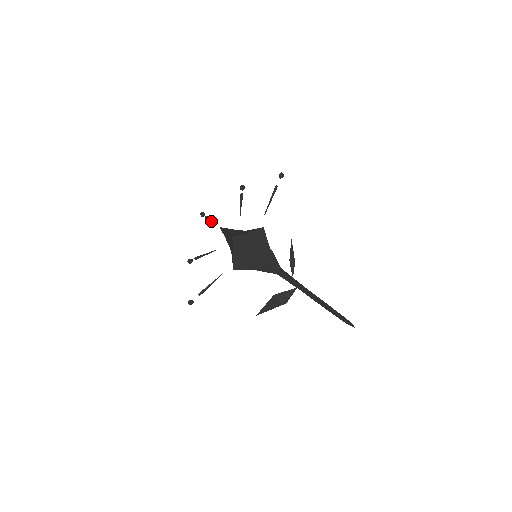
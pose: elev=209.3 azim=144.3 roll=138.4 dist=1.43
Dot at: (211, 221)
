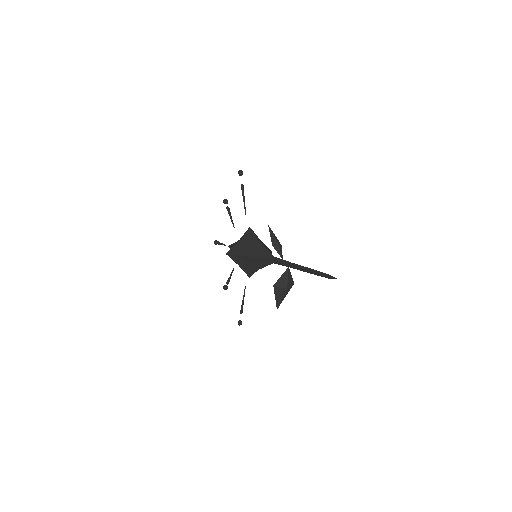
Dot at: occluded
